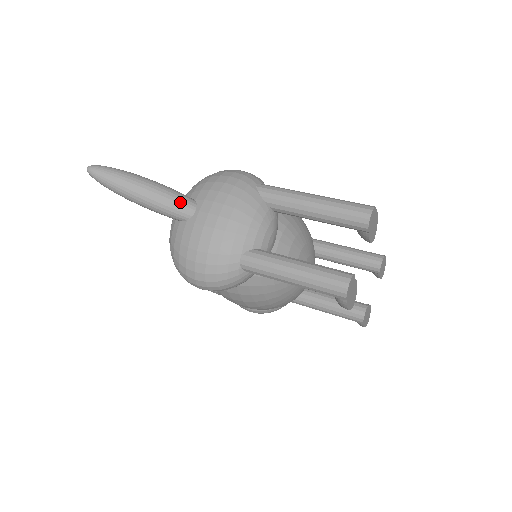
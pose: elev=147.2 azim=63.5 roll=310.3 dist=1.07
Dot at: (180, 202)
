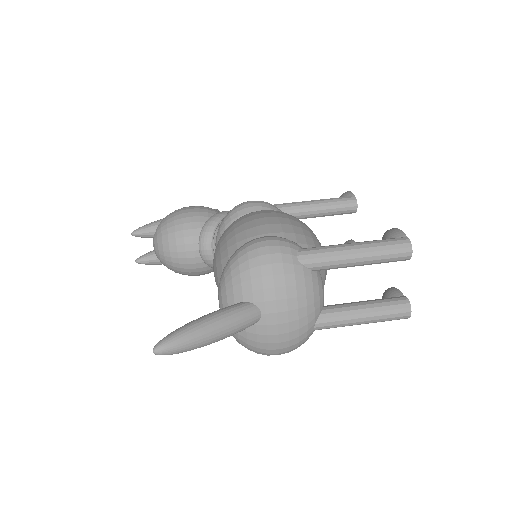
Dot at: (248, 319)
